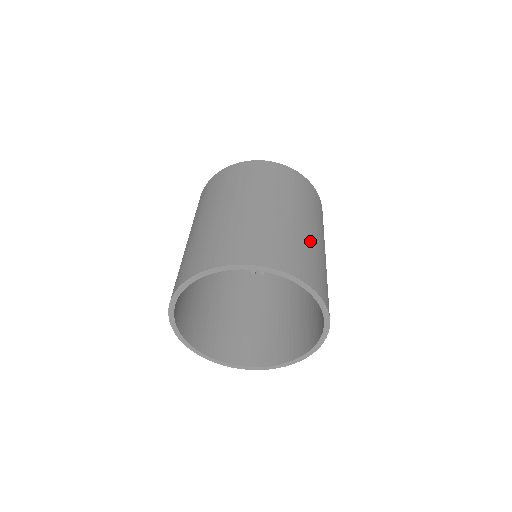
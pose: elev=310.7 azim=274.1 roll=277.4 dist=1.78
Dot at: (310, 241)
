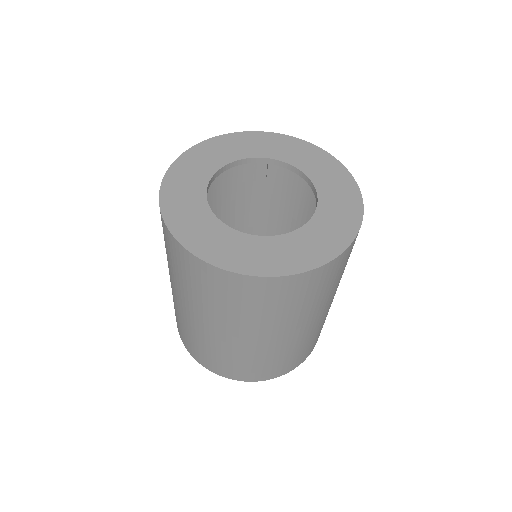
Dot at: (311, 333)
